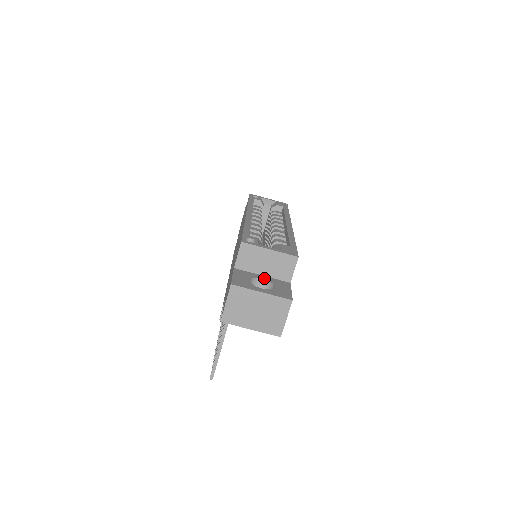
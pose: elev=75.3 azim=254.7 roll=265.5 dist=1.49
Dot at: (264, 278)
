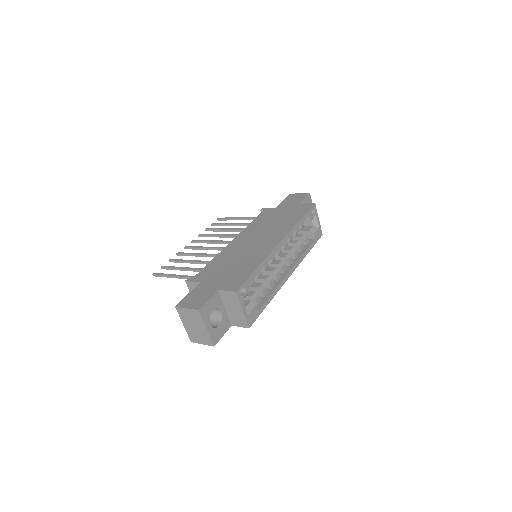
Dot at: (223, 312)
